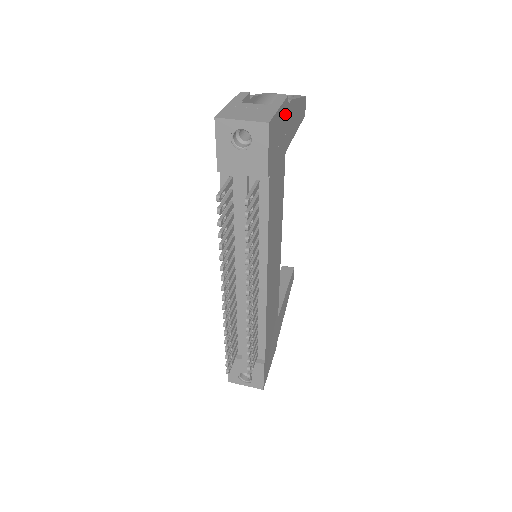
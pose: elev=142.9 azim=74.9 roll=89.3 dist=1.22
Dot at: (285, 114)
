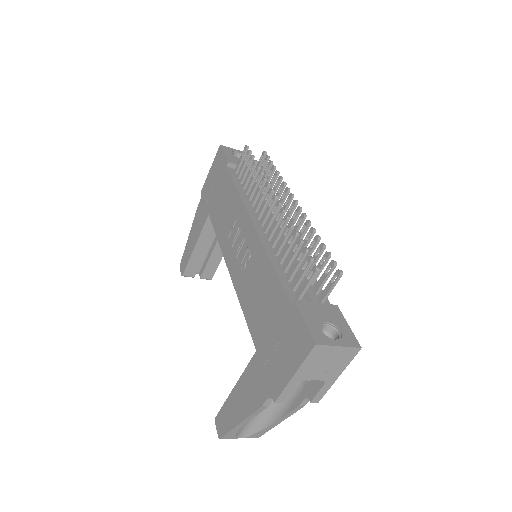
Dot at: occluded
